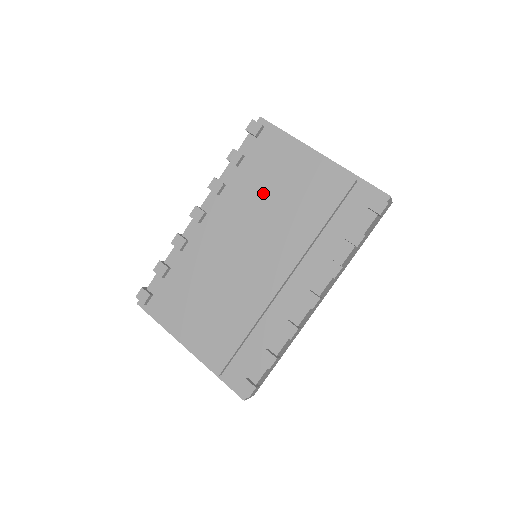
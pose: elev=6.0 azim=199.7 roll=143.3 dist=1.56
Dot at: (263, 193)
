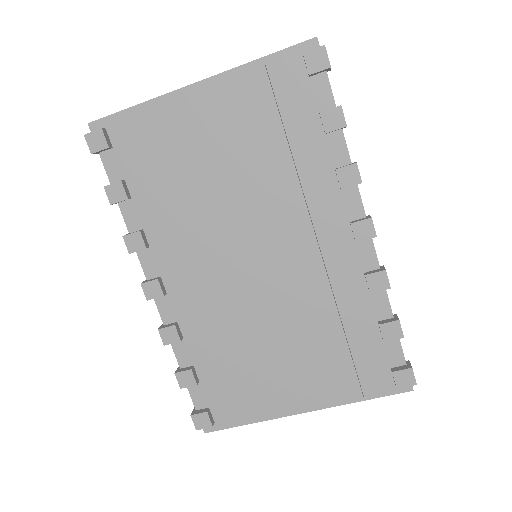
Dot at: (189, 191)
